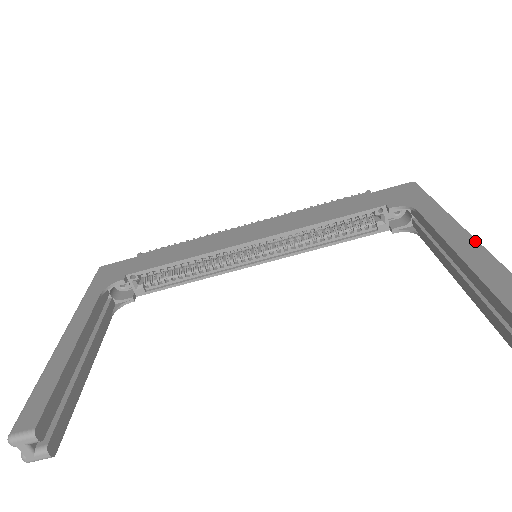
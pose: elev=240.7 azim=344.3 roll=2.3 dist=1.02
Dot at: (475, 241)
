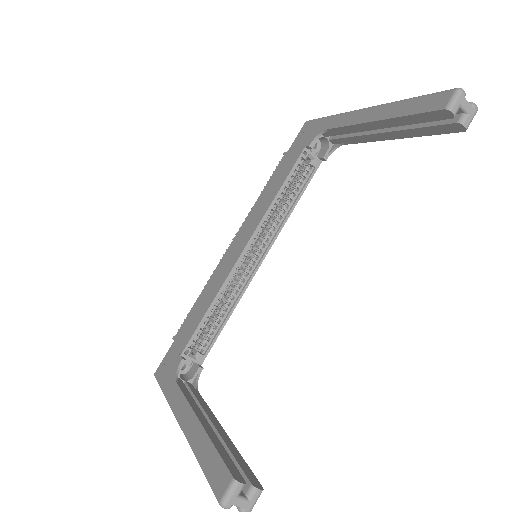
Dot at: (380, 105)
